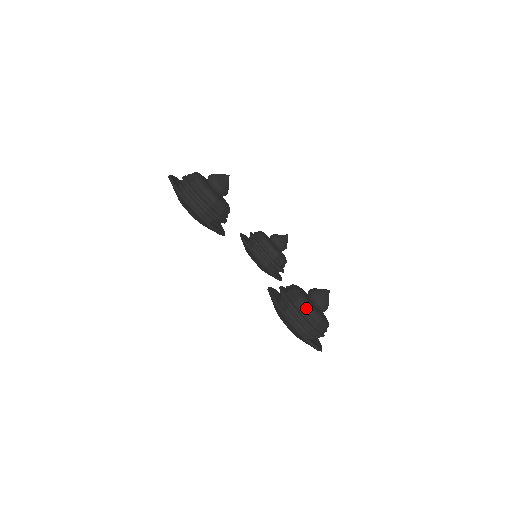
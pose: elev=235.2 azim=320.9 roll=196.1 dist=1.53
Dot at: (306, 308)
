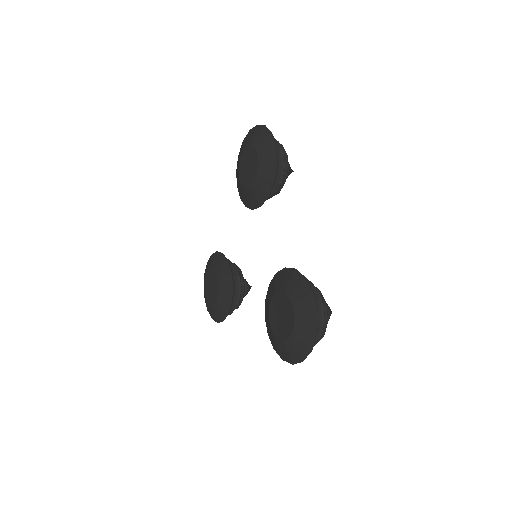
Dot at: (323, 300)
